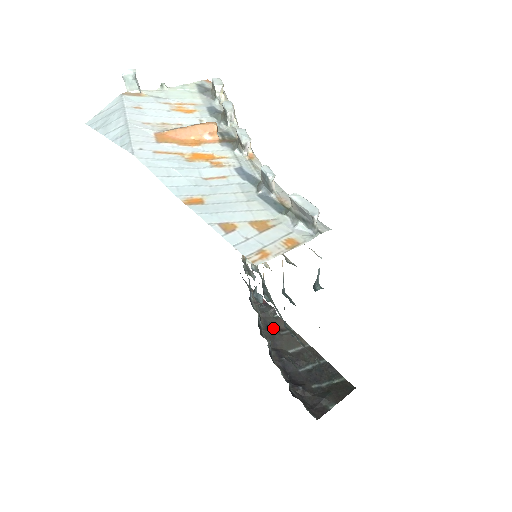
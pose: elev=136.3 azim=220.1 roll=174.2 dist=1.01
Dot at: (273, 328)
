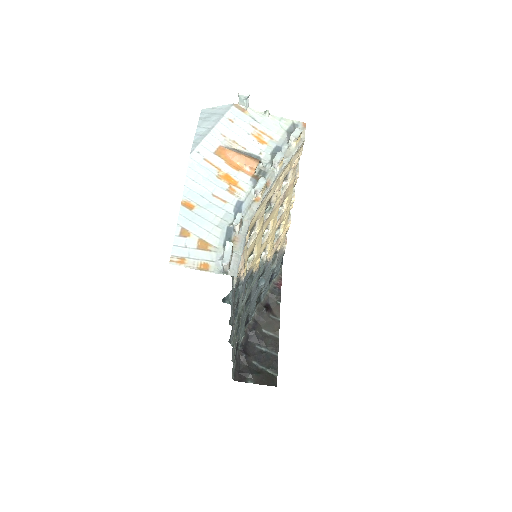
Dot at: (269, 308)
